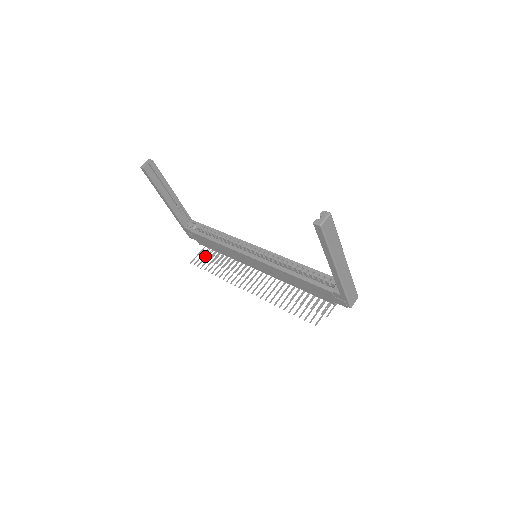
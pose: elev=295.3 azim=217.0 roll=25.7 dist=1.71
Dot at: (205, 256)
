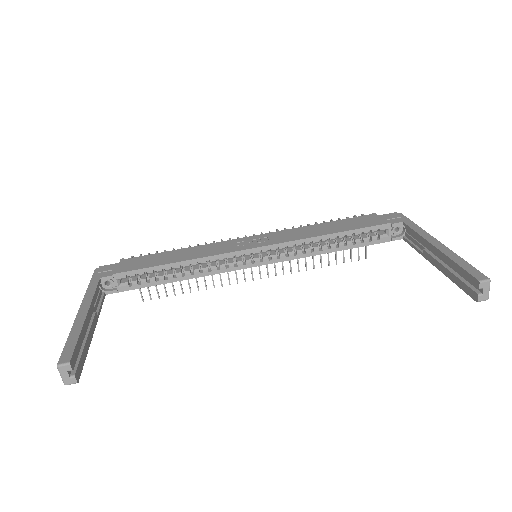
Dot at: occluded
